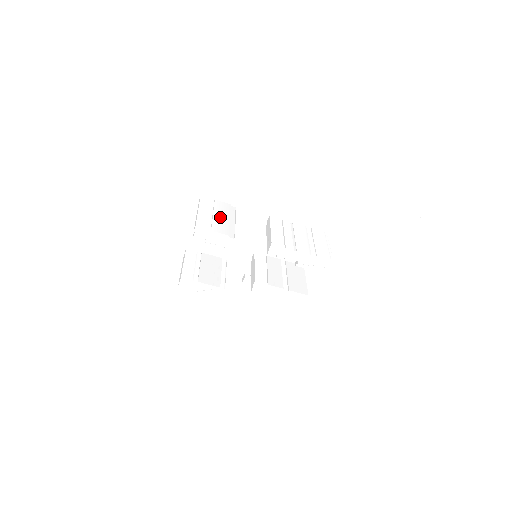
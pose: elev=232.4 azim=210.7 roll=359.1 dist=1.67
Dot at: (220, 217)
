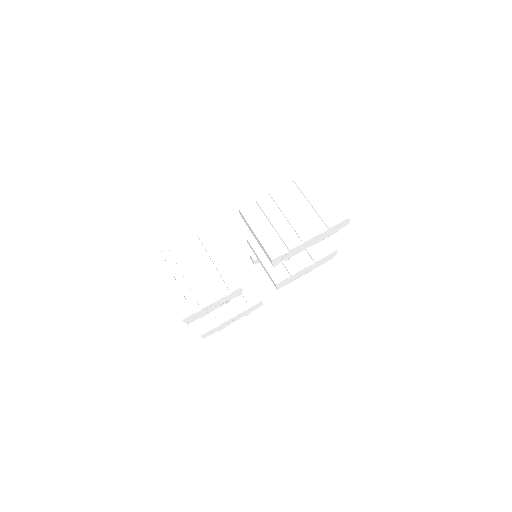
Dot at: (194, 274)
